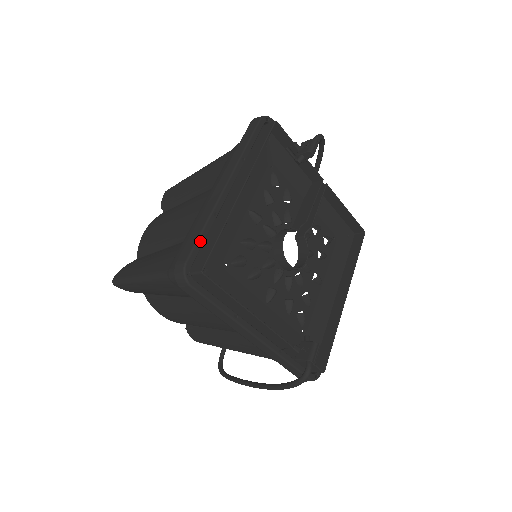
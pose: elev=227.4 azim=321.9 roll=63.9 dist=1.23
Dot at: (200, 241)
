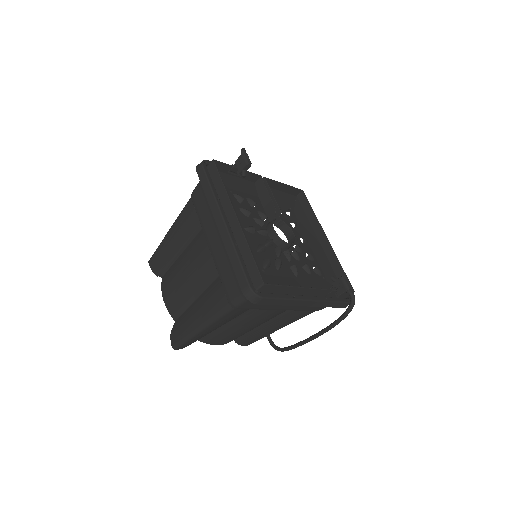
Dot at: (244, 268)
